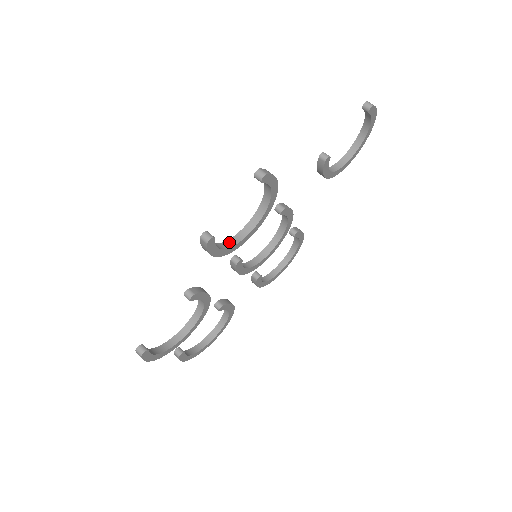
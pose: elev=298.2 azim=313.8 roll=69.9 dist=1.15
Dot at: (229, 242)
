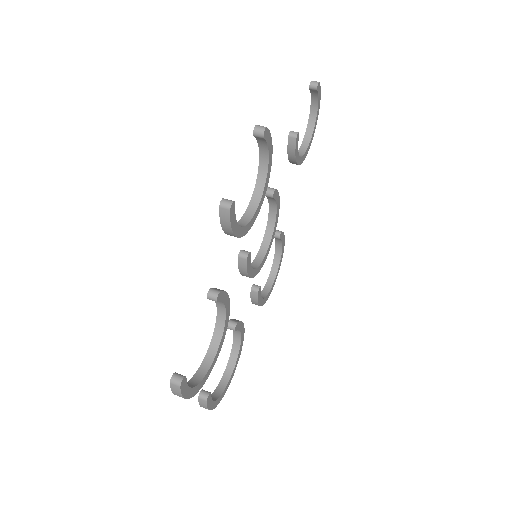
Dot at: (239, 223)
